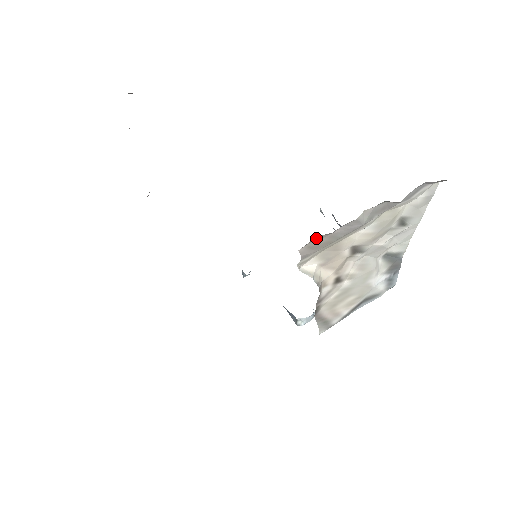
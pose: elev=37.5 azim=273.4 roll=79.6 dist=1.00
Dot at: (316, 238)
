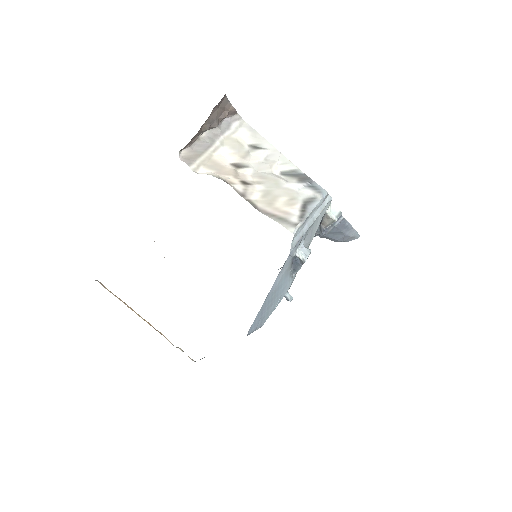
Dot at: (184, 152)
